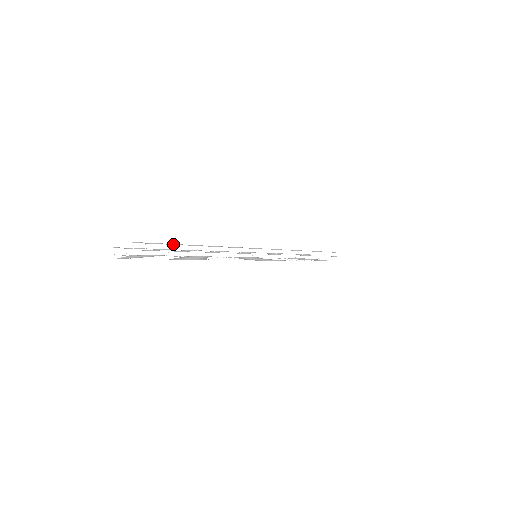
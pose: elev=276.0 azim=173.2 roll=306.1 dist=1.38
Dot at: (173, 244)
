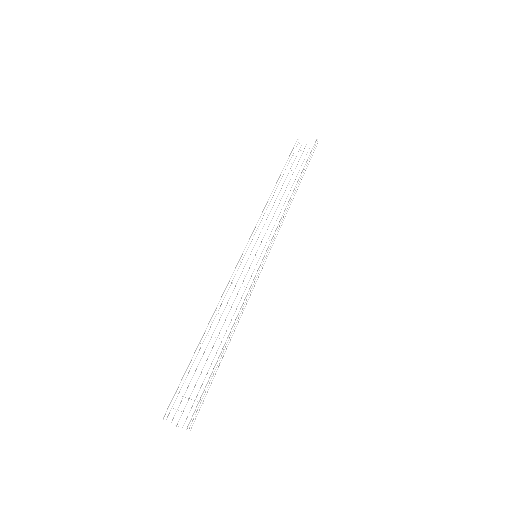
Dot at: occluded
